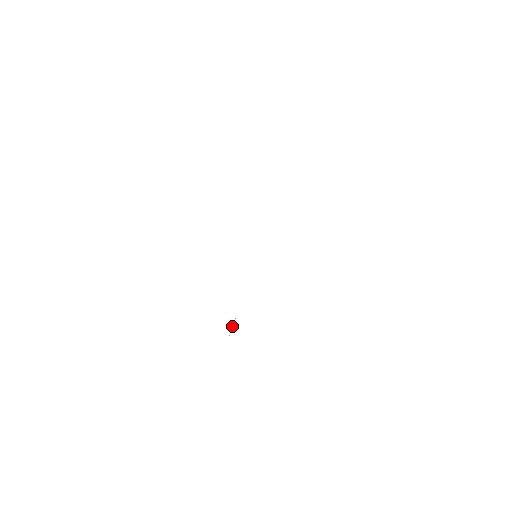
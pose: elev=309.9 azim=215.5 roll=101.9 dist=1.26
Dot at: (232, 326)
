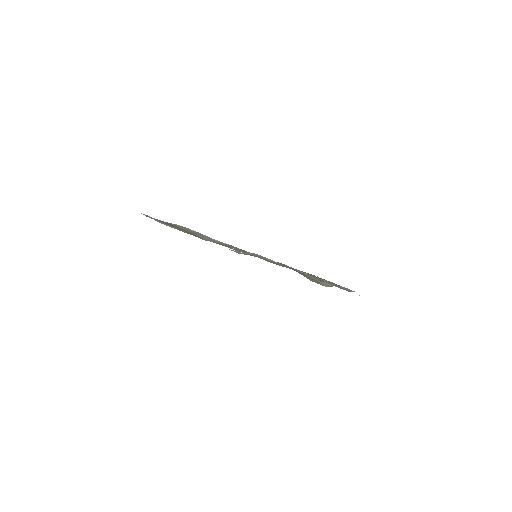
Dot at: occluded
